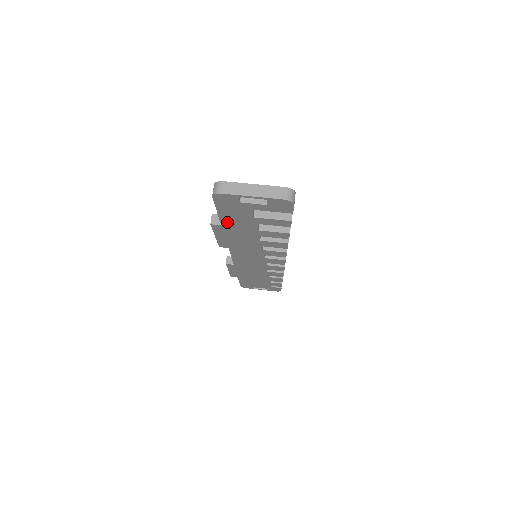
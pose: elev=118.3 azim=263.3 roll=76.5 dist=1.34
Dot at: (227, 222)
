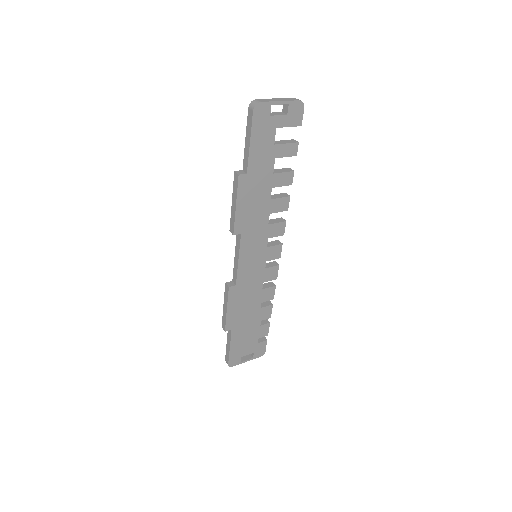
Dot at: (253, 164)
